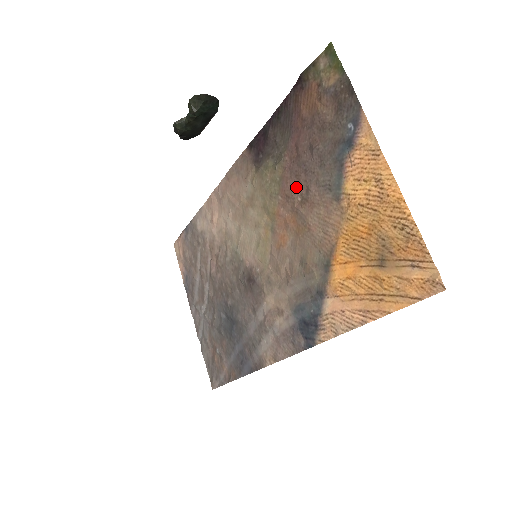
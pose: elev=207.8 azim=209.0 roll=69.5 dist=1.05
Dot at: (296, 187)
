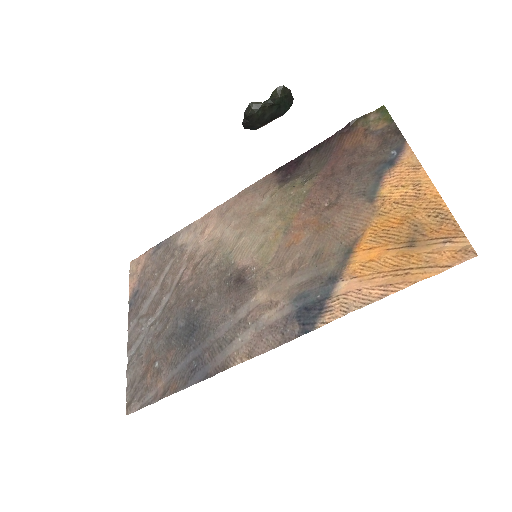
Dot at: (326, 195)
